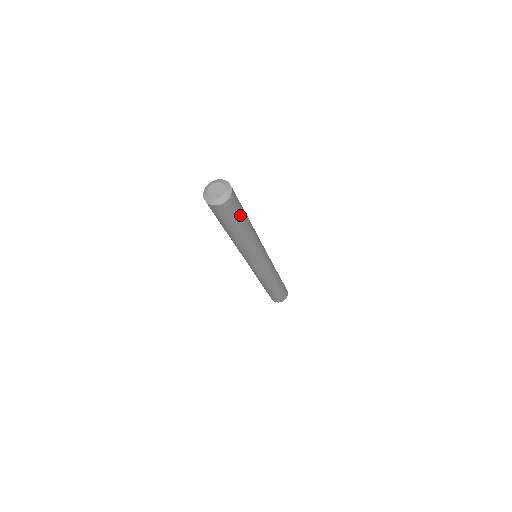
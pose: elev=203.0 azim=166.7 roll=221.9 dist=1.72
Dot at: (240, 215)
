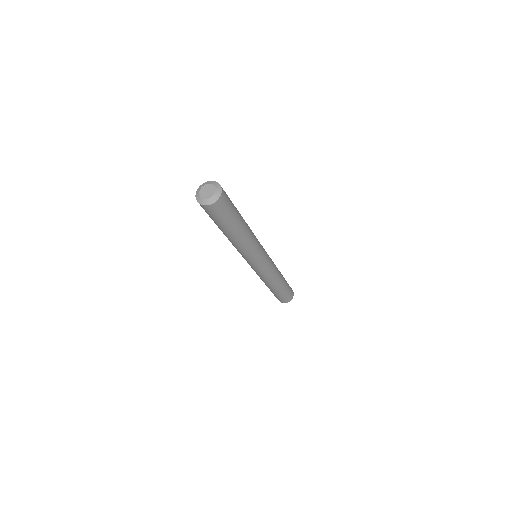
Dot at: (226, 221)
